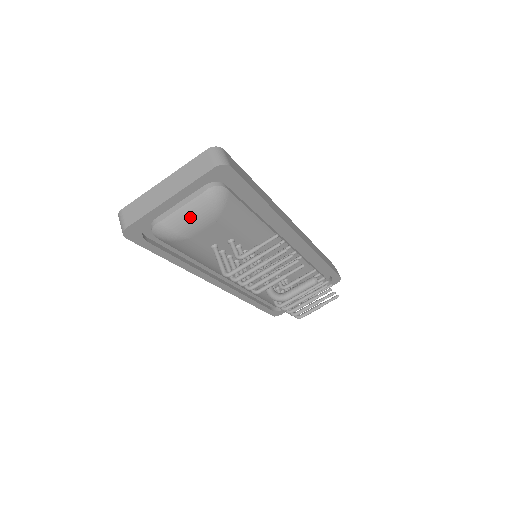
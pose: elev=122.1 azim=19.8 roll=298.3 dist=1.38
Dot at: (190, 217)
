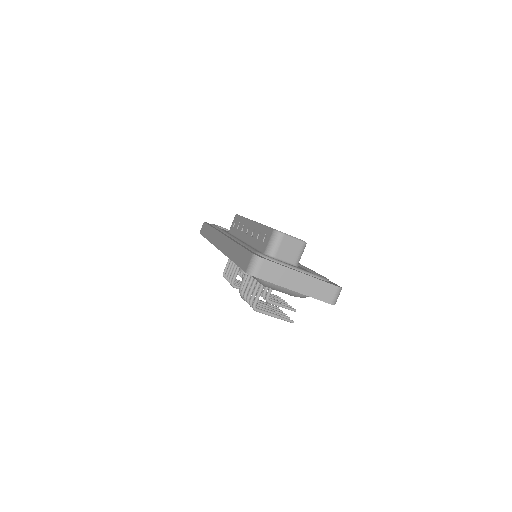
Dot at: (285, 291)
